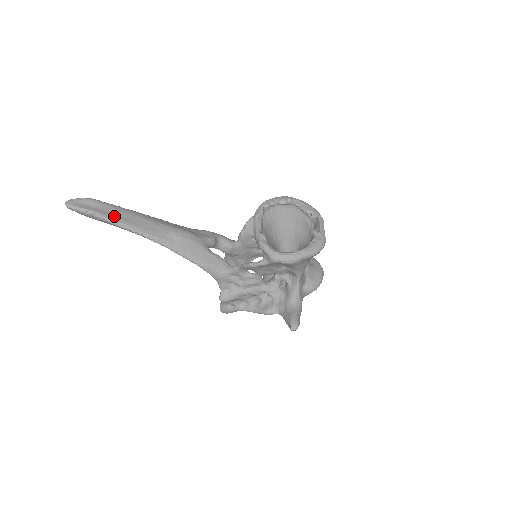
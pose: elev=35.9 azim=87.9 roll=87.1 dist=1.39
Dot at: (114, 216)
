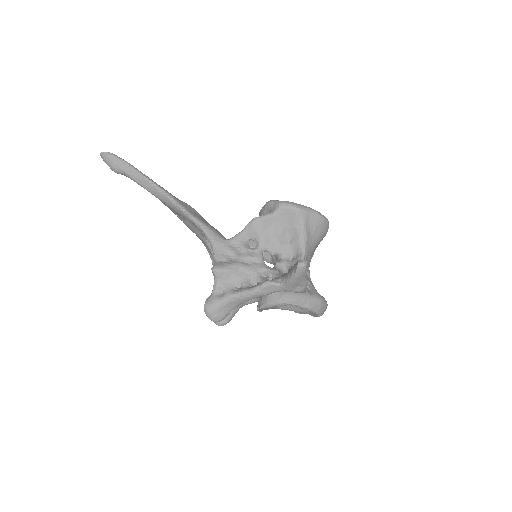
Dot at: occluded
